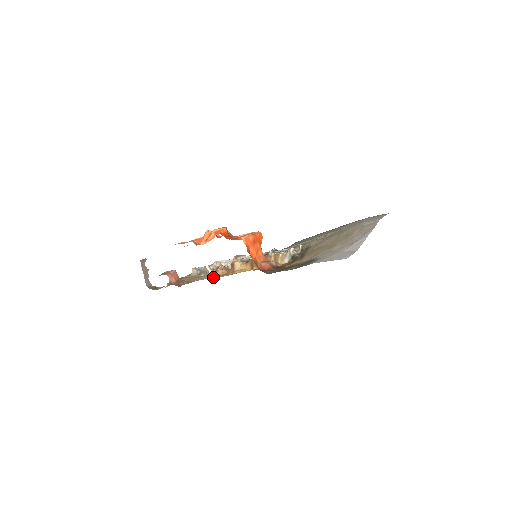
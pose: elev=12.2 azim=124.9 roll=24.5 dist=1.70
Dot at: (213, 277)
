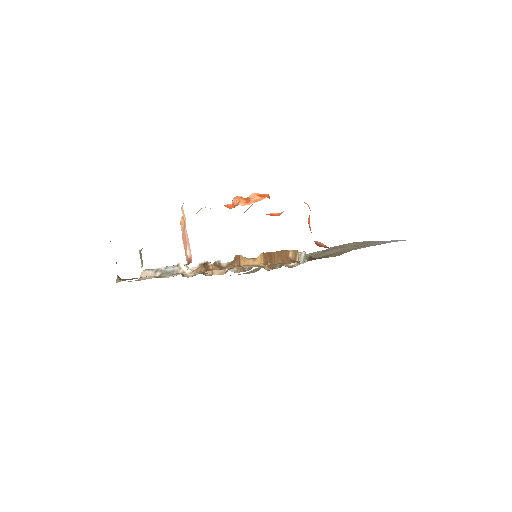
Dot at: occluded
